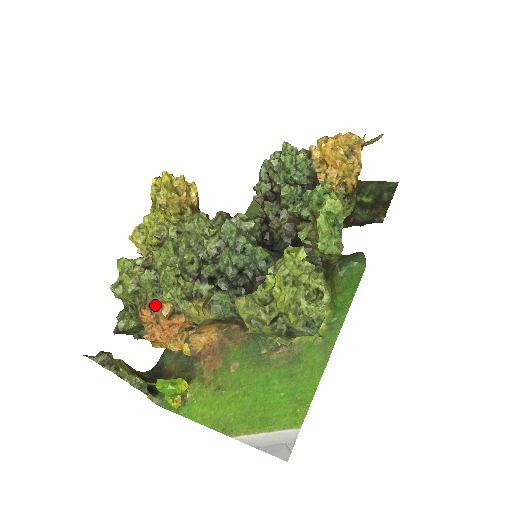
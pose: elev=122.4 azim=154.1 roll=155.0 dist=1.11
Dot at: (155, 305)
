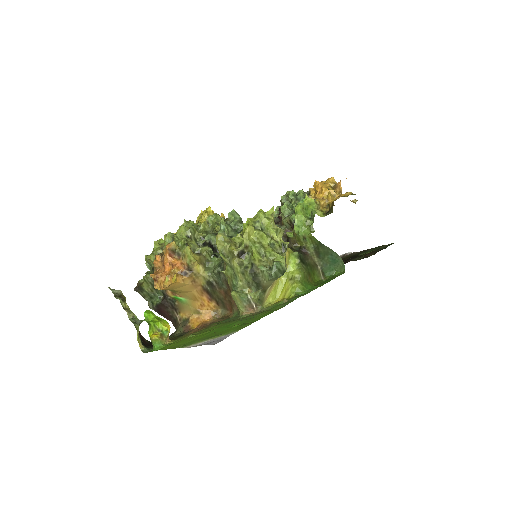
Dot at: occluded
